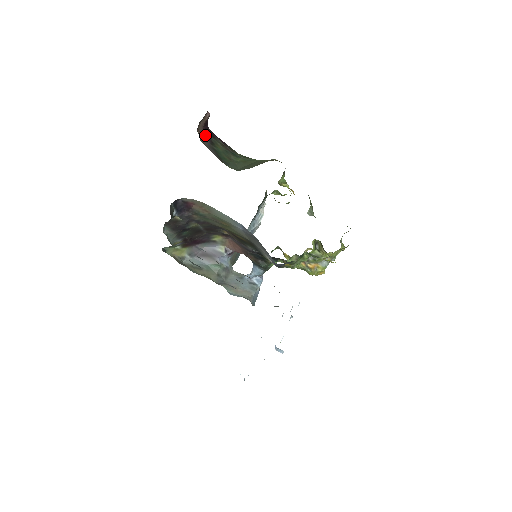
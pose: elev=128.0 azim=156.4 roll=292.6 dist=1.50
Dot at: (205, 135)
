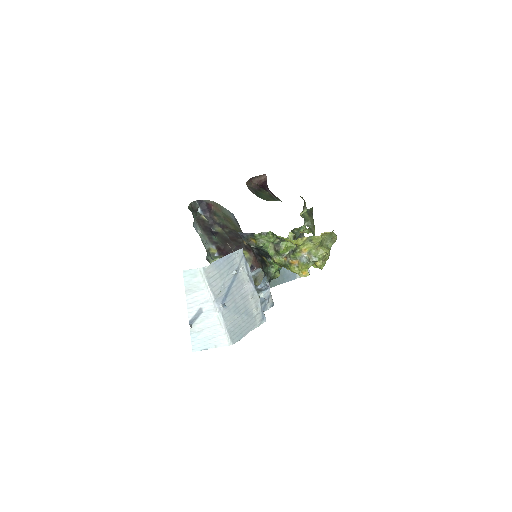
Dot at: (257, 186)
